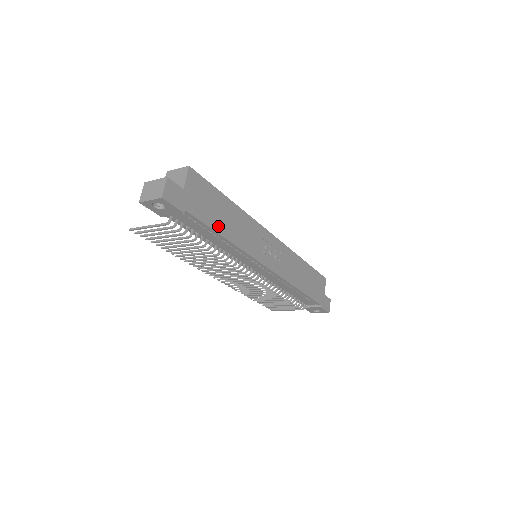
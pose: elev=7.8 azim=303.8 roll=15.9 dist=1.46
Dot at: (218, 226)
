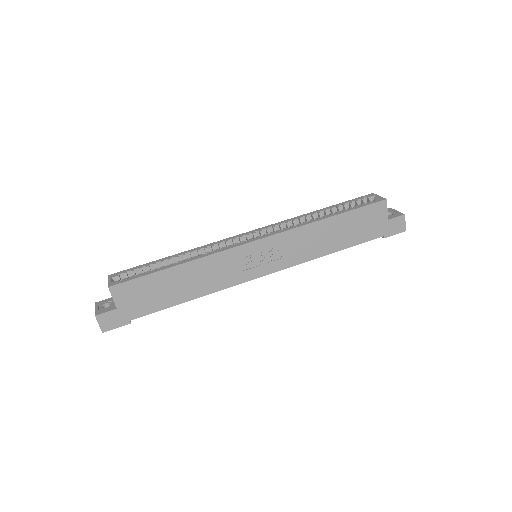
Dot at: (175, 299)
